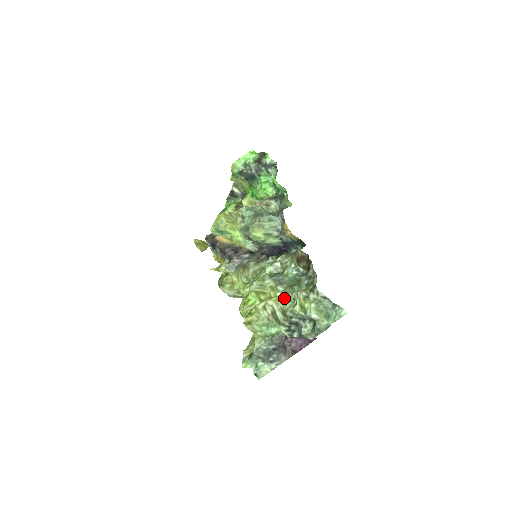
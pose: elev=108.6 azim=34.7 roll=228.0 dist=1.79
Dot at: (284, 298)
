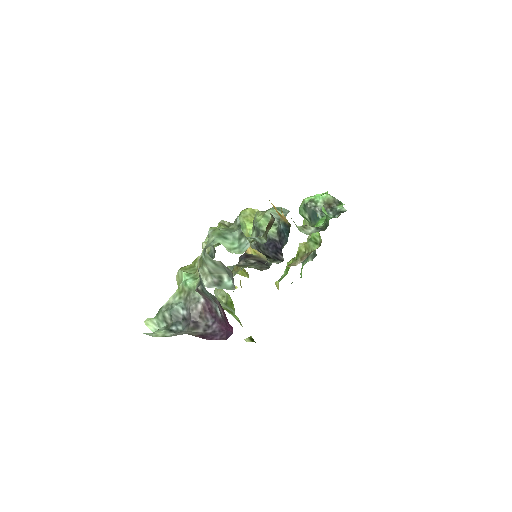
Dot at: occluded
